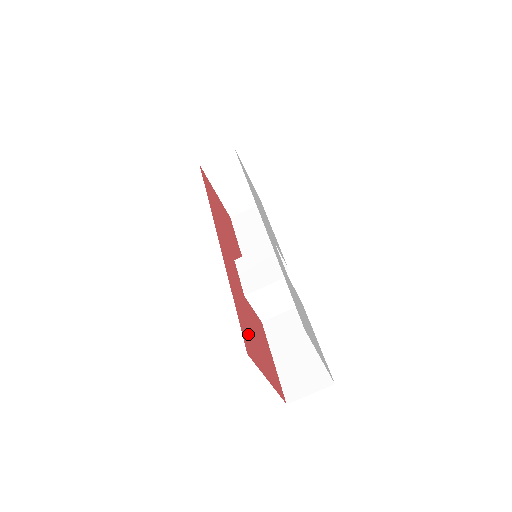
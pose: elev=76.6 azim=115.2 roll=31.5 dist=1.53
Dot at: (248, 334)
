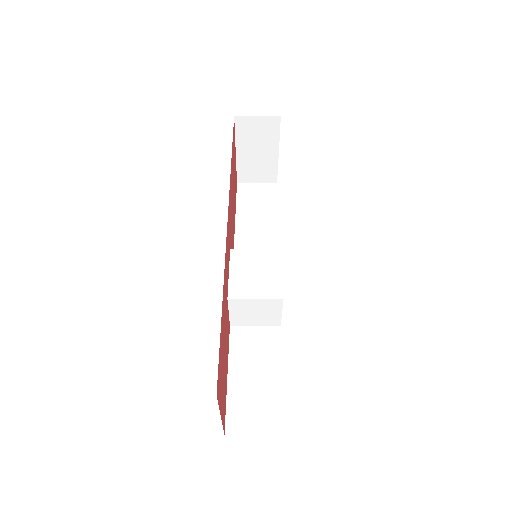
Dot at: (221, 359)
